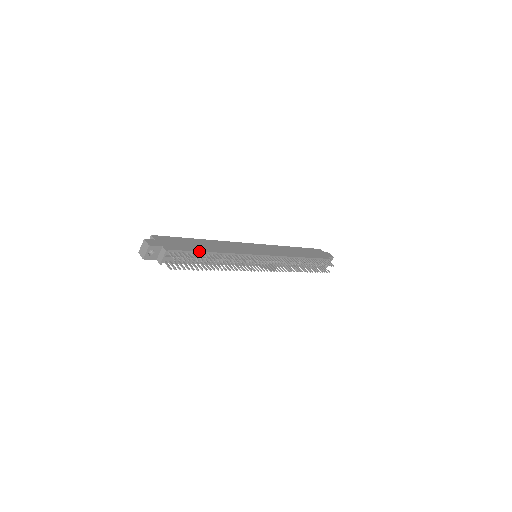
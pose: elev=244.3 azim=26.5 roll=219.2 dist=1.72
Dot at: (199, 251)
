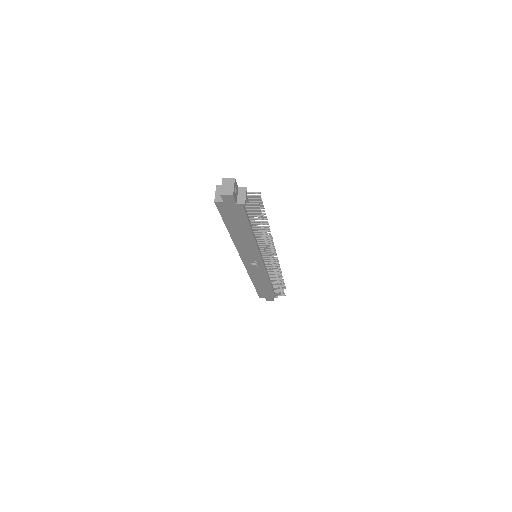
Dot at: occluded
